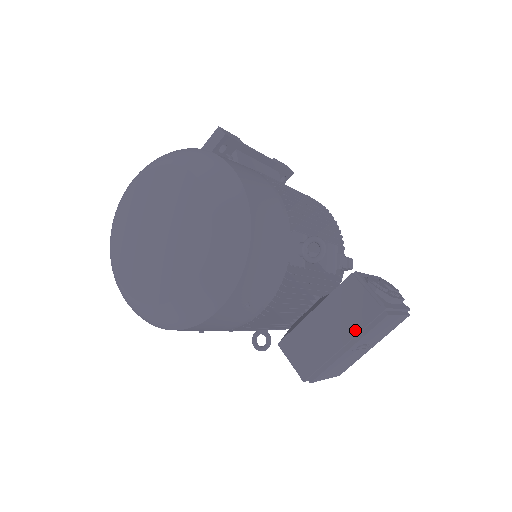
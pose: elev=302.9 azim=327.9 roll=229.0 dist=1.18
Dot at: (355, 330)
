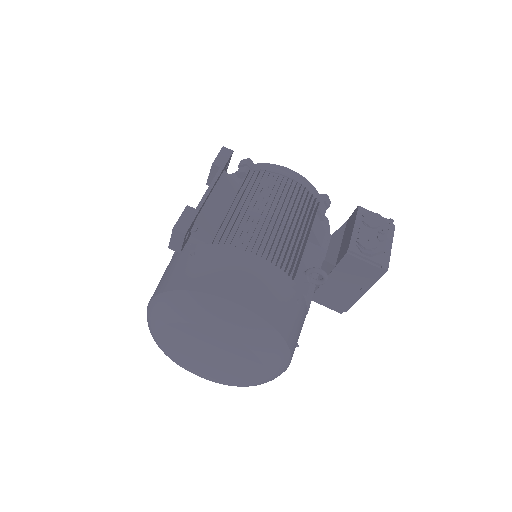
Dot at: (366, 284)
